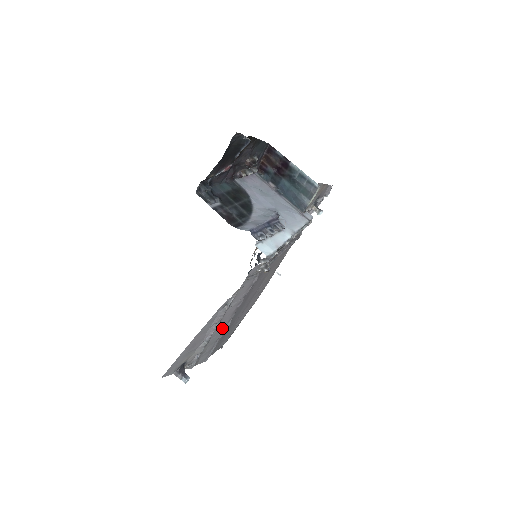
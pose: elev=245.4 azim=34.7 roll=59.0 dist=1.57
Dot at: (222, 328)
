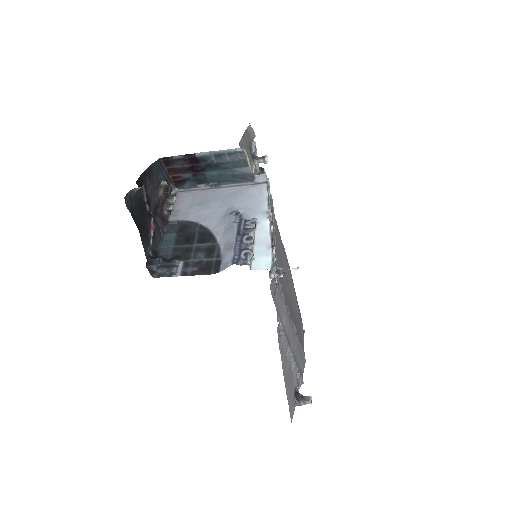
Dot at: (293, 337)
